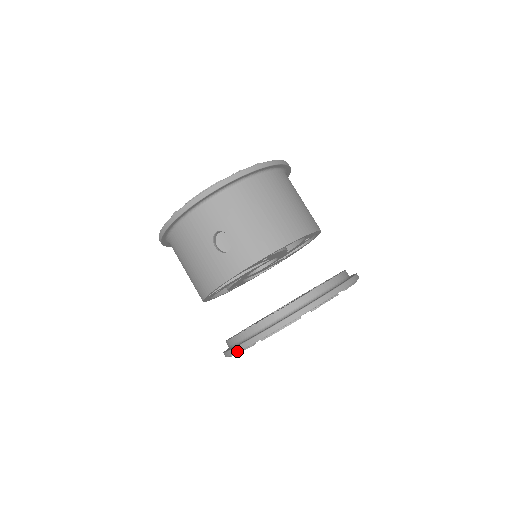
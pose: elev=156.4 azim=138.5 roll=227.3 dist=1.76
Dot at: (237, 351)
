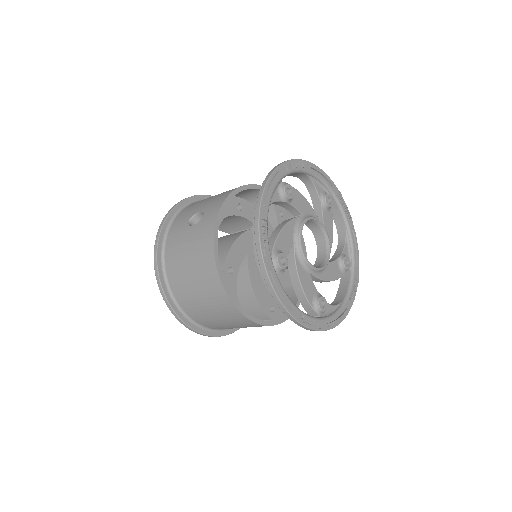
Dot at: (258, 239)
